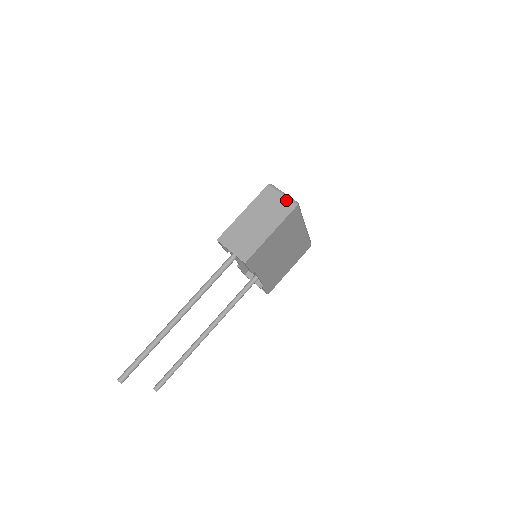
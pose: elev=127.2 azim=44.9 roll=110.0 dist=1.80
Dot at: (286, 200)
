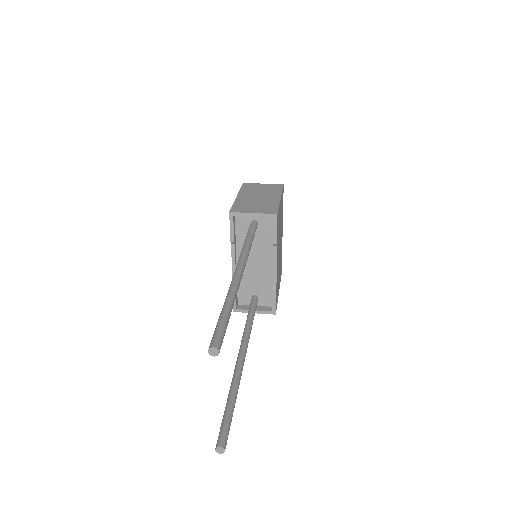
Dot at: (270, 184)
